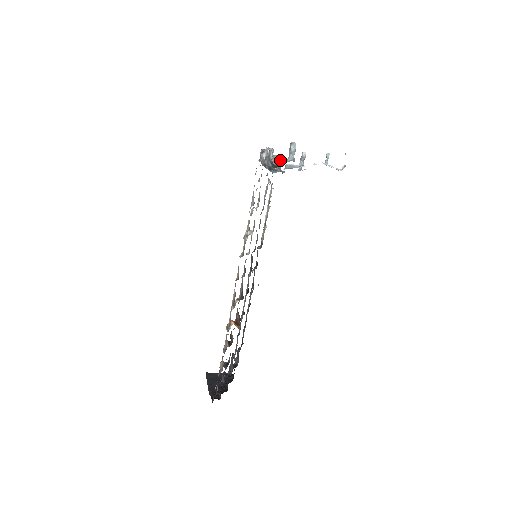
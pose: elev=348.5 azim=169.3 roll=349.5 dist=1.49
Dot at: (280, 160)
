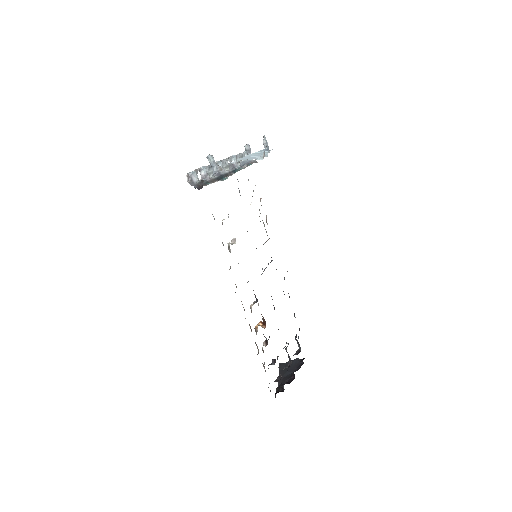
Dot at: (245, 153)
